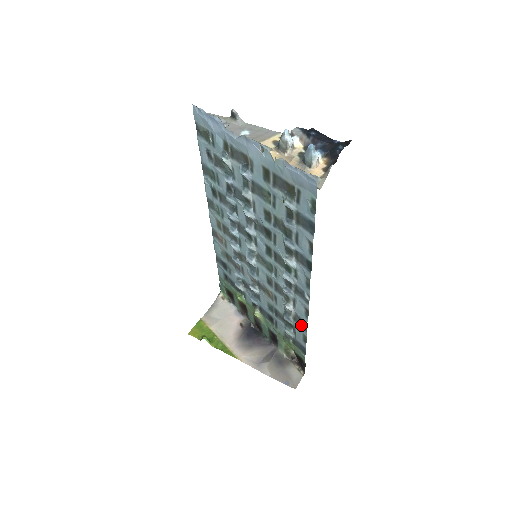
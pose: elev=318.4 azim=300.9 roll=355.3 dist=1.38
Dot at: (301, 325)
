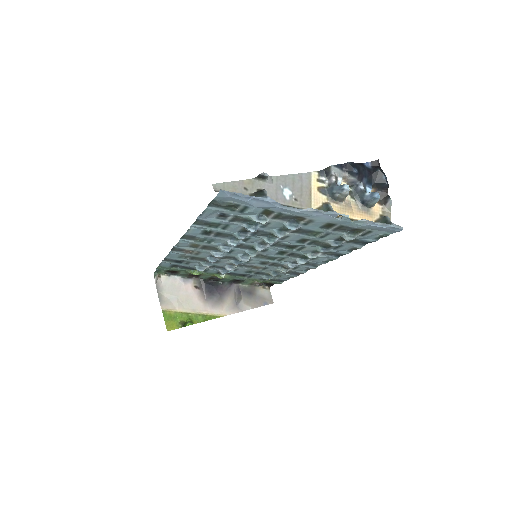
Dot at: (293, 274)
